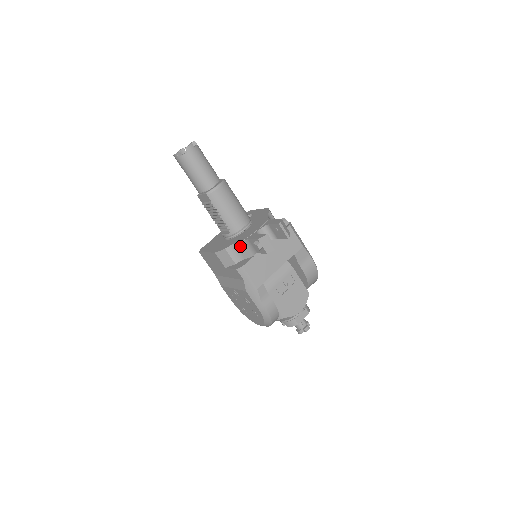
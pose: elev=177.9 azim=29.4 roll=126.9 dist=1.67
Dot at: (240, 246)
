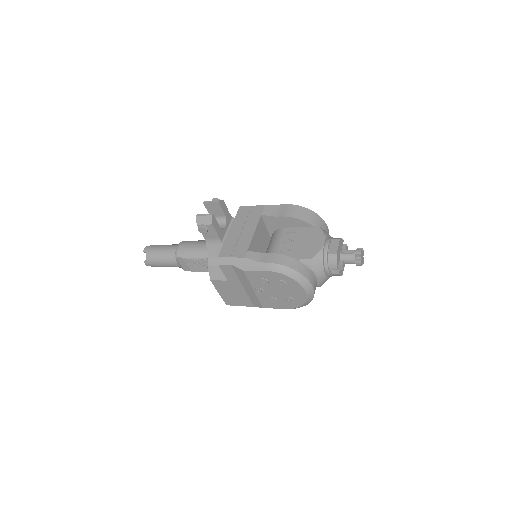
Dot at: (211, 252)
